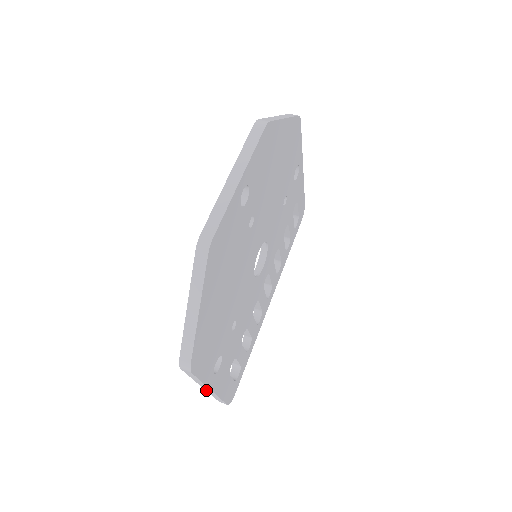
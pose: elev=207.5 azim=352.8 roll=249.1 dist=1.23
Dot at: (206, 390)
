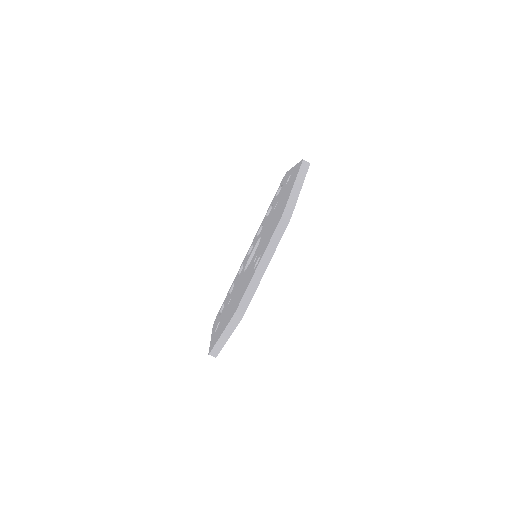
Dot at: occluded
